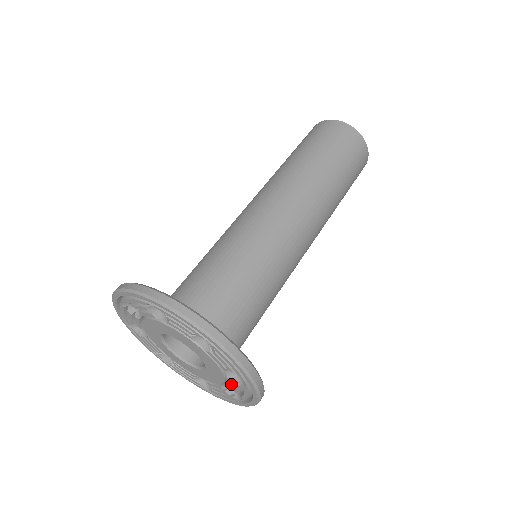
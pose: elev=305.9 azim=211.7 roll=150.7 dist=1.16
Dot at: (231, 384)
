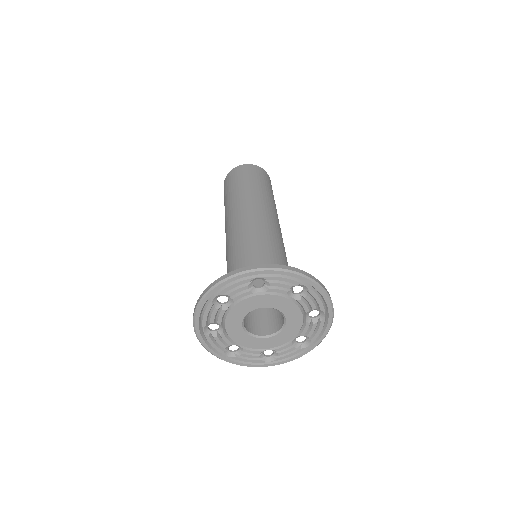
Dot at: (307, 329)
